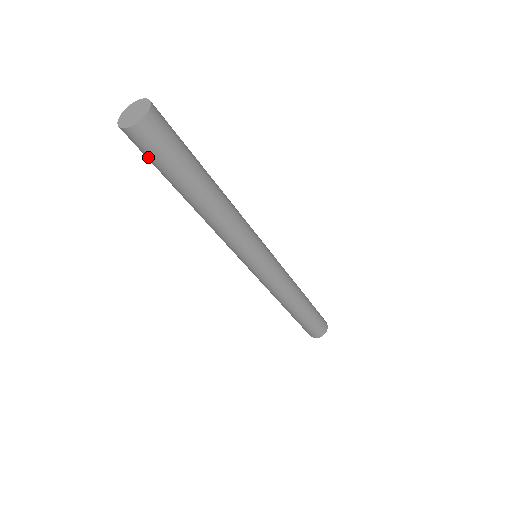
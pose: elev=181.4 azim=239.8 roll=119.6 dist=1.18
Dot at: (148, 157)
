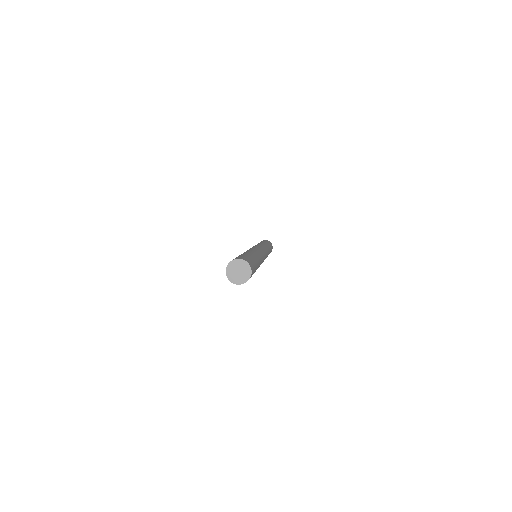
Dot at: occluded
